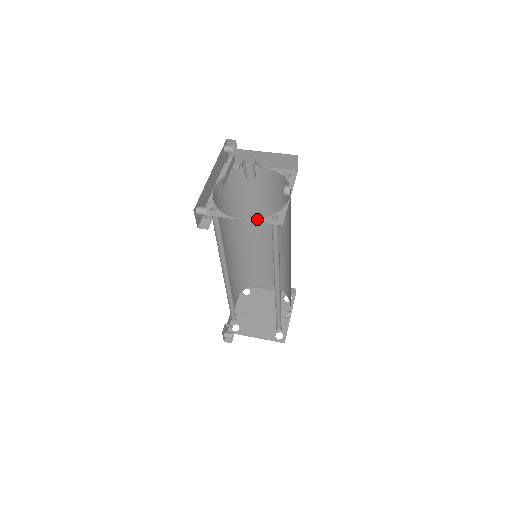
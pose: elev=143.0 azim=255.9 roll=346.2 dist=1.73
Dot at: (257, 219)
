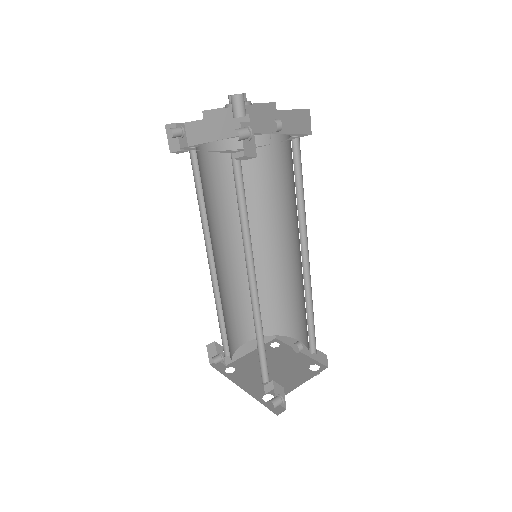
Dot at: (285, 140)
